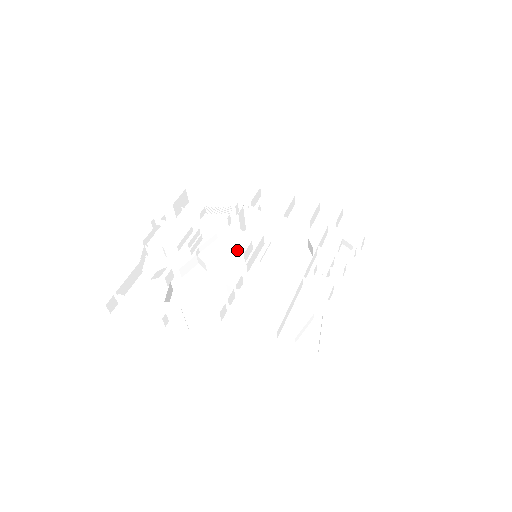
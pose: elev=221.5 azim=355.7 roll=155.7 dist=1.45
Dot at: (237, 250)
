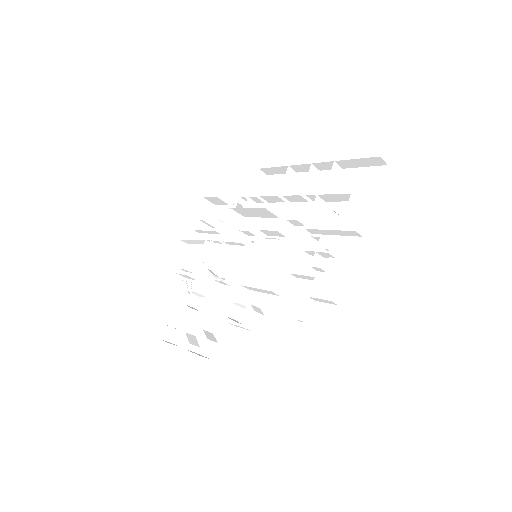
Dot at: (242, 254)
